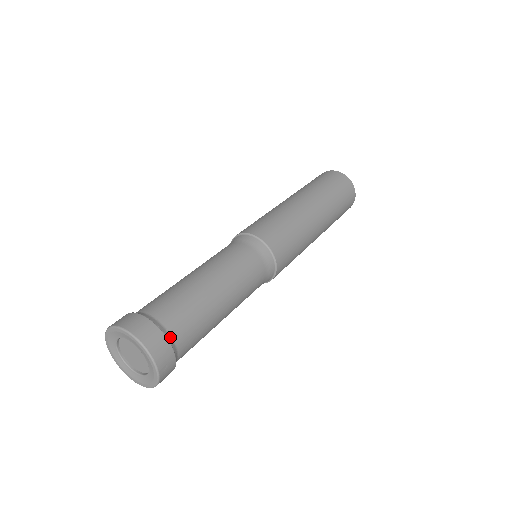
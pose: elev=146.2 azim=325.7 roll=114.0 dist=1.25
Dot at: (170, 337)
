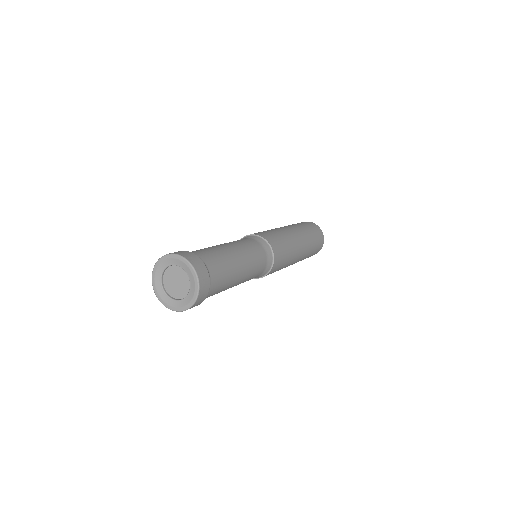
Dot at: occluded
